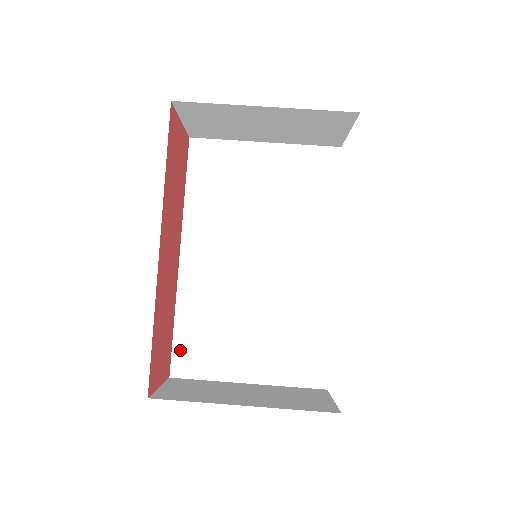
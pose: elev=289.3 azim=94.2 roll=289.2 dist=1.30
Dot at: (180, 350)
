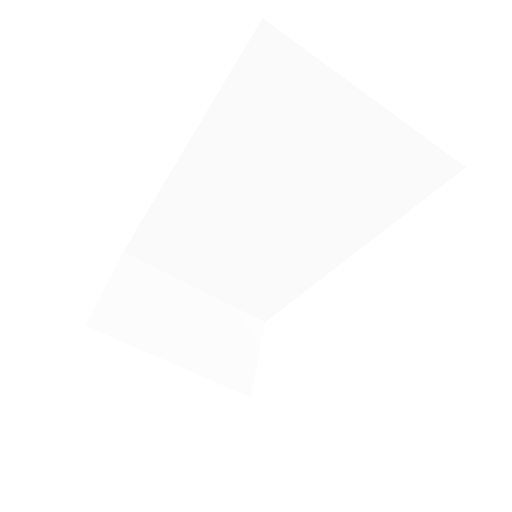
Dot at: (142, 240)
